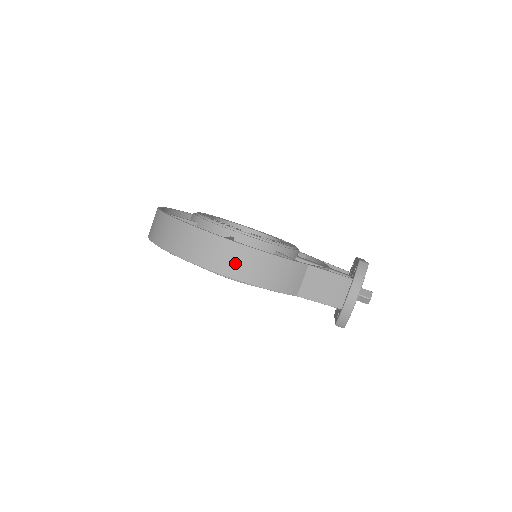
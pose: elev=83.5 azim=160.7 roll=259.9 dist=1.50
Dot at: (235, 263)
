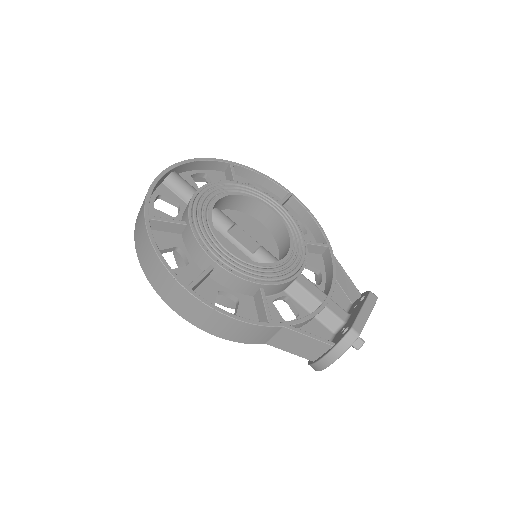
Dot at: (196, 315)
